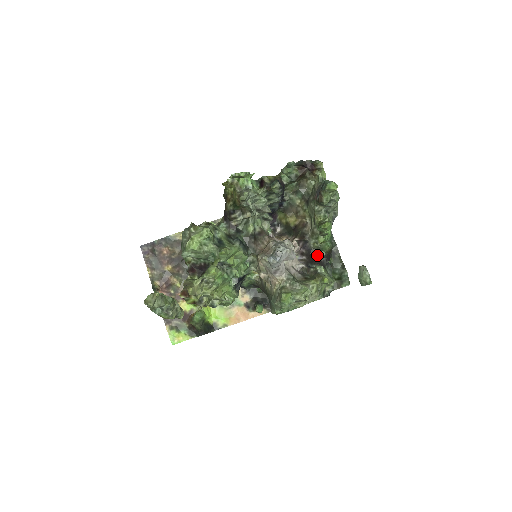
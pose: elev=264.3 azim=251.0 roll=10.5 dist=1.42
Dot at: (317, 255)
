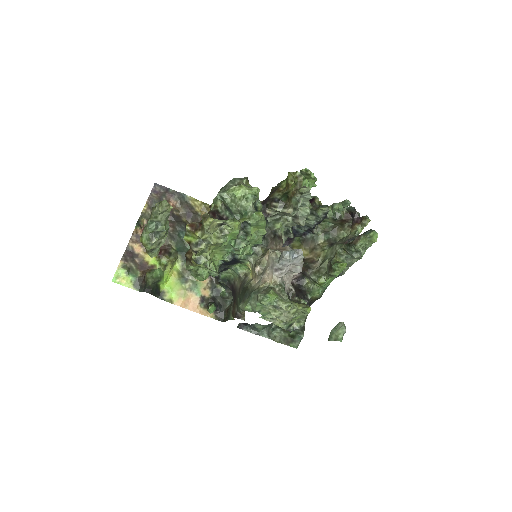
Dot at: (304, 294)
